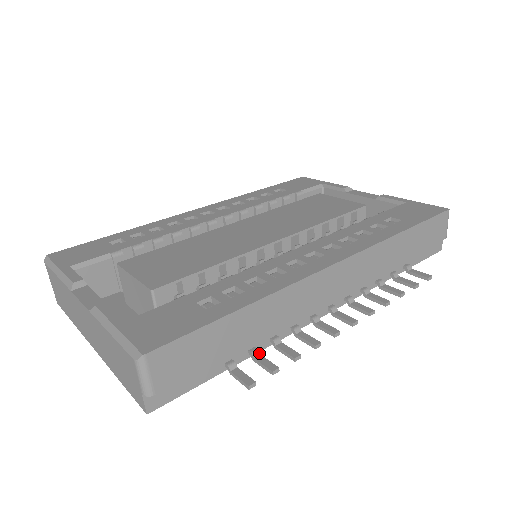
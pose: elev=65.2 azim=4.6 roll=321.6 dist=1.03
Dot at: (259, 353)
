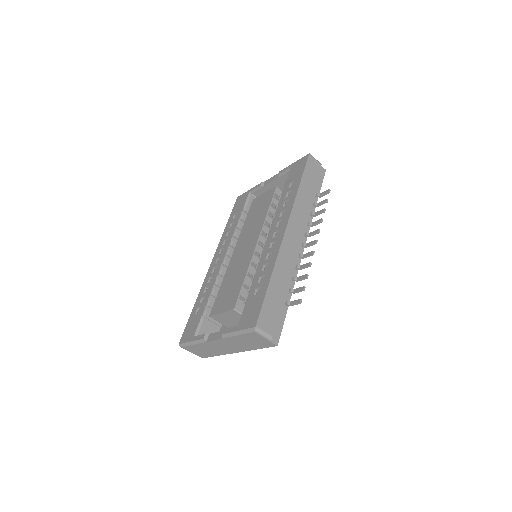
Dot at: (293, 289)
